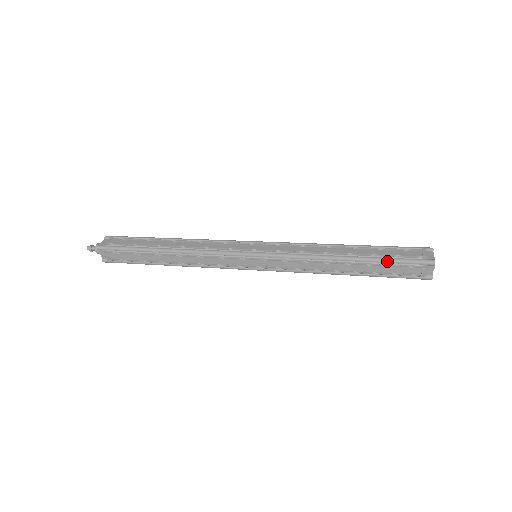
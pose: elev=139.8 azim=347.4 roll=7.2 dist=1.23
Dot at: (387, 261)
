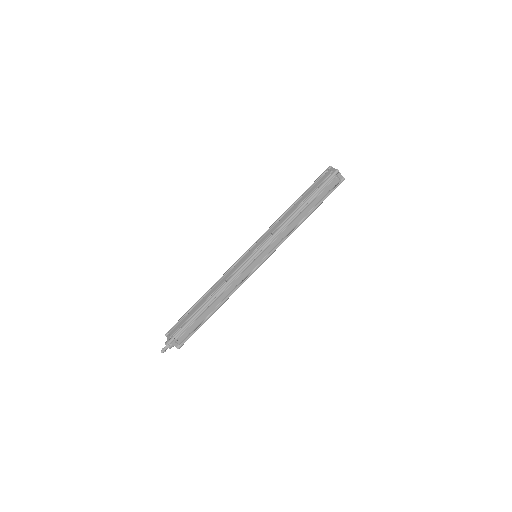
Dot at: (318, 191)
